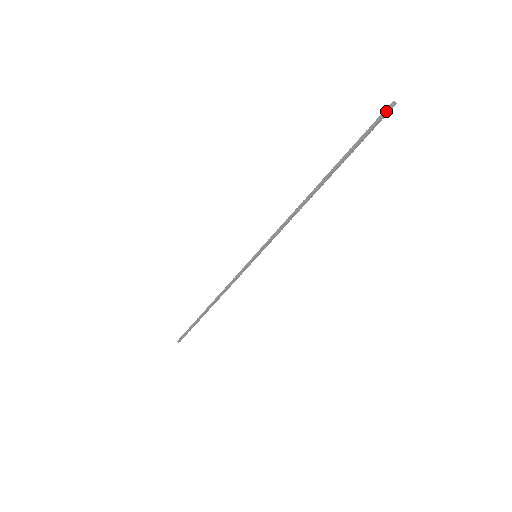
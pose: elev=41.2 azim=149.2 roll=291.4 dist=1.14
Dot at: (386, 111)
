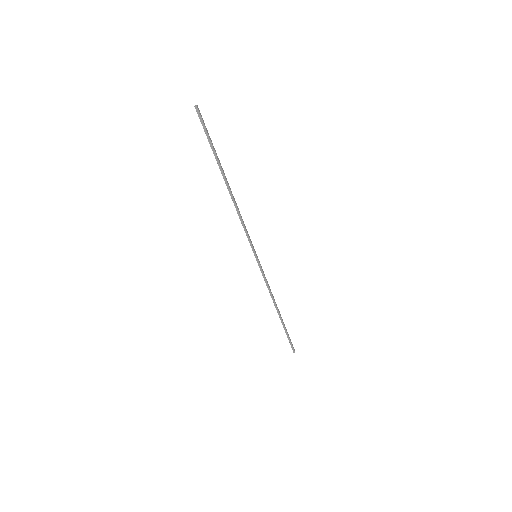
Dot at: (198, 114)
